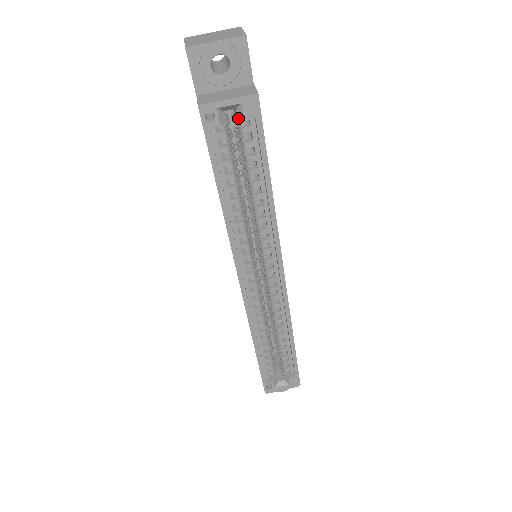
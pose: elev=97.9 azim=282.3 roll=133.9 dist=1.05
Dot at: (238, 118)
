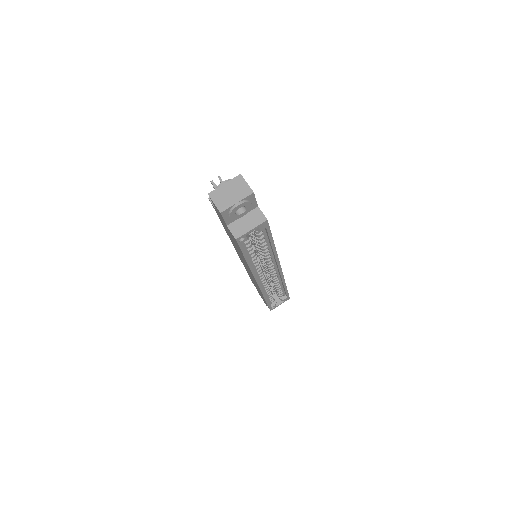
Dot at: (255, 230)
